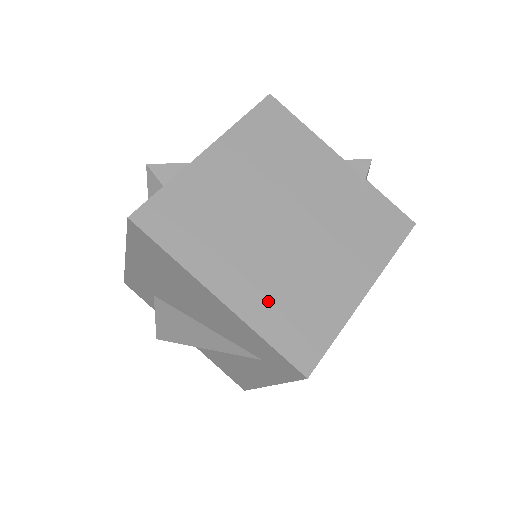
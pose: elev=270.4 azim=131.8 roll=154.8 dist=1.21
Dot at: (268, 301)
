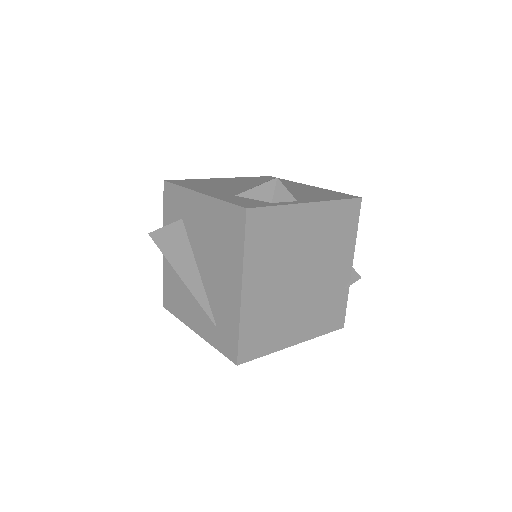
Dot at: (258, 313)
